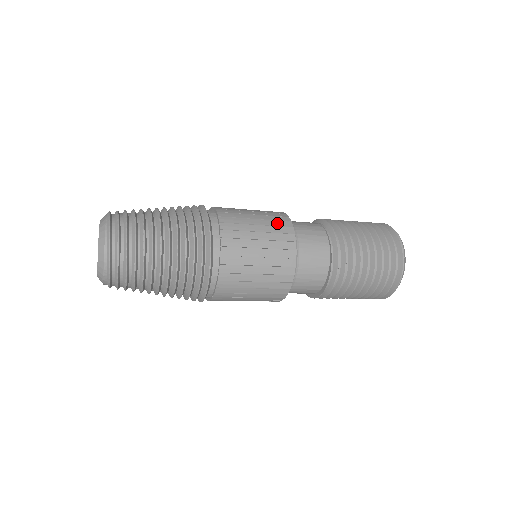
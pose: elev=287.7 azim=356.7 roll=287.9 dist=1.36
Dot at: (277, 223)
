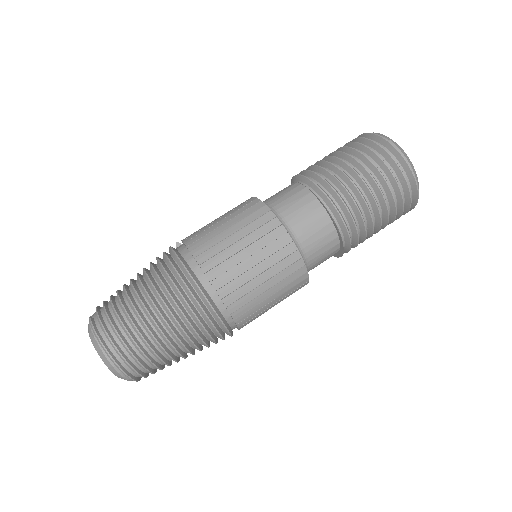
Dot at: (257, 223)
